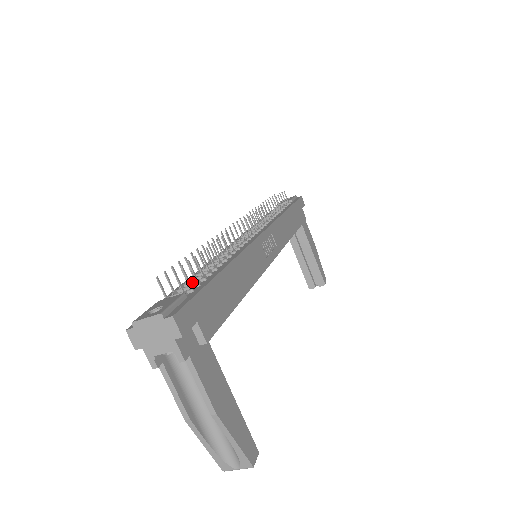
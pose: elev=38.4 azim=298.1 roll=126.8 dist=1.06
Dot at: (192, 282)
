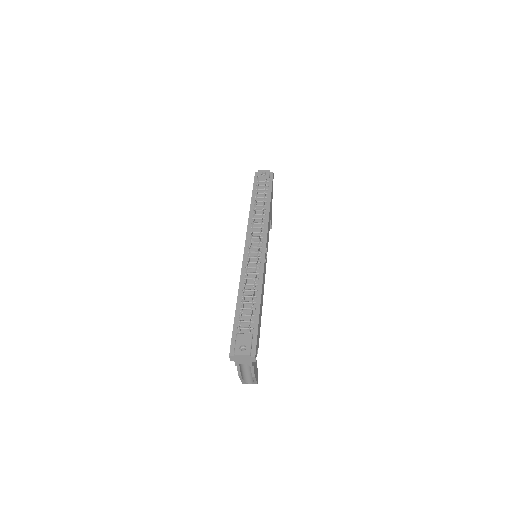
Dot at: (247, 315)
